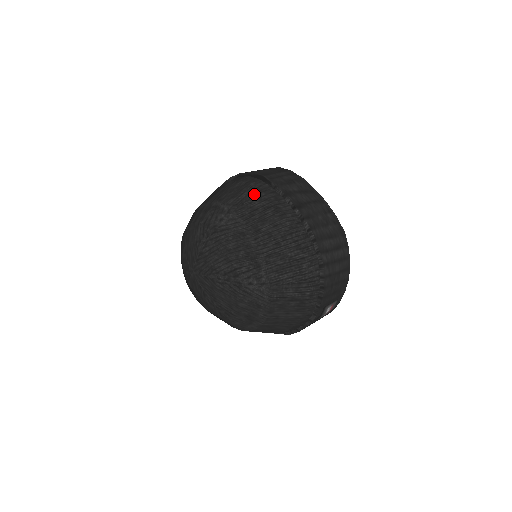
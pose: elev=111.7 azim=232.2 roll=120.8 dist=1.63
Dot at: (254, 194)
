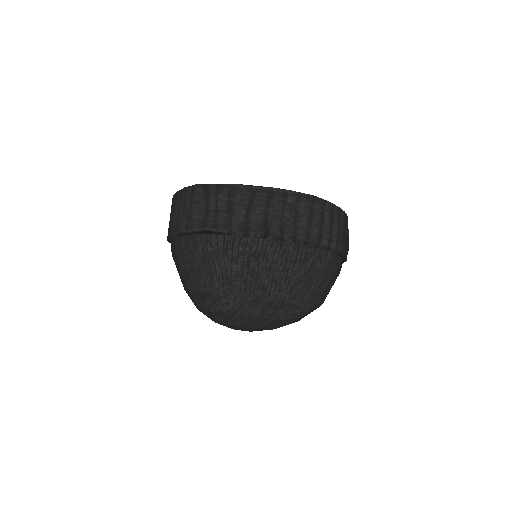
Dot at: (224, 260)
